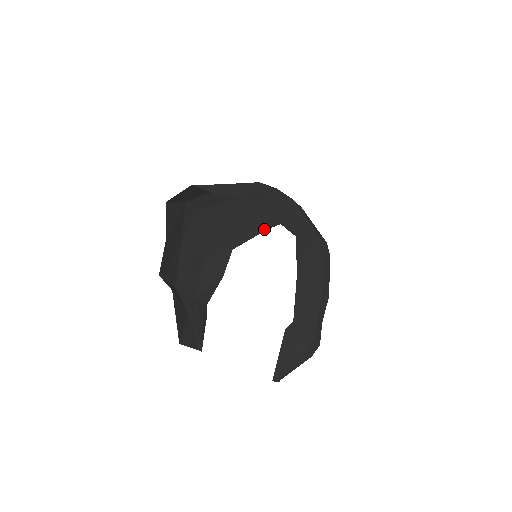
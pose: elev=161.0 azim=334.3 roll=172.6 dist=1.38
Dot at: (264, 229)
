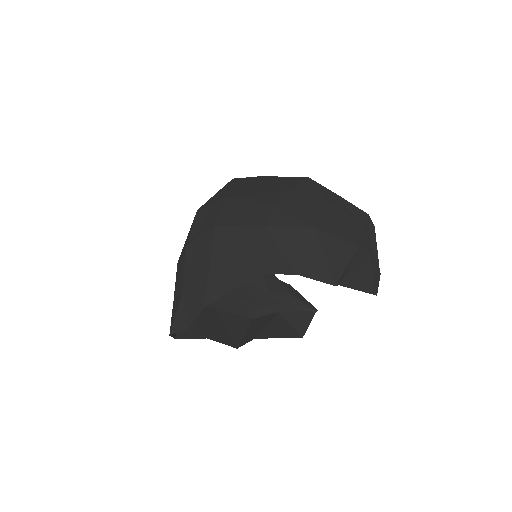
Dot at: occluded
